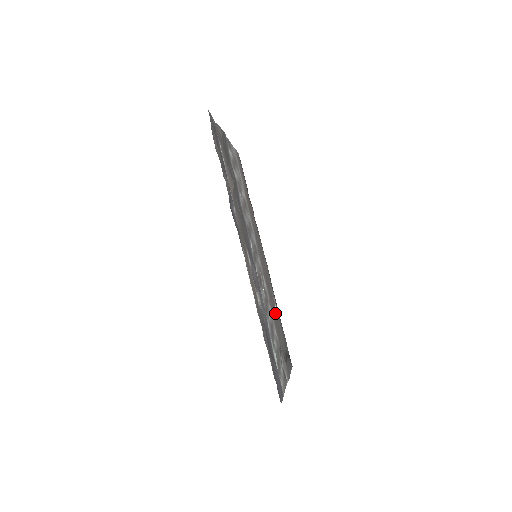
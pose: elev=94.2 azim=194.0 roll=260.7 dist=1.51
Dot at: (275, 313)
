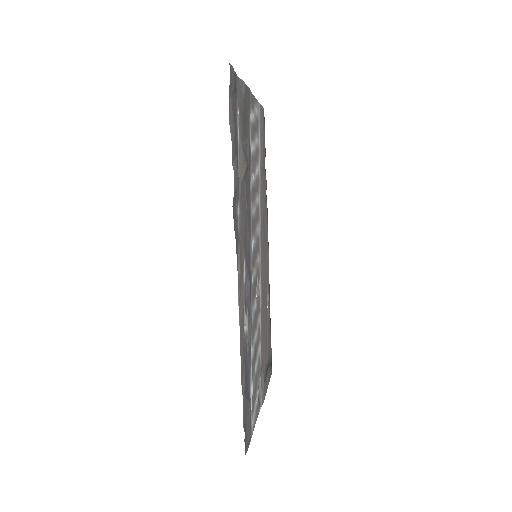
Dot at: (265, 318)
